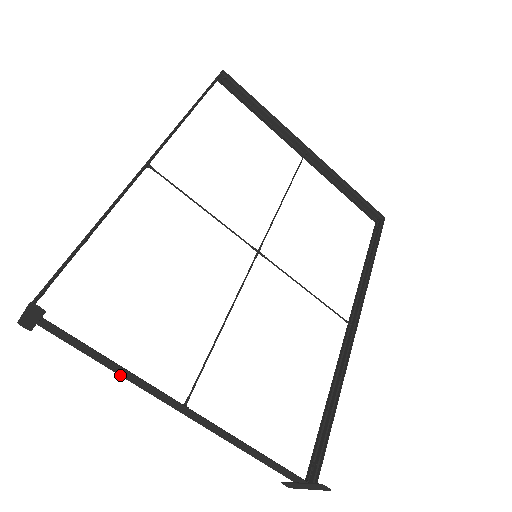
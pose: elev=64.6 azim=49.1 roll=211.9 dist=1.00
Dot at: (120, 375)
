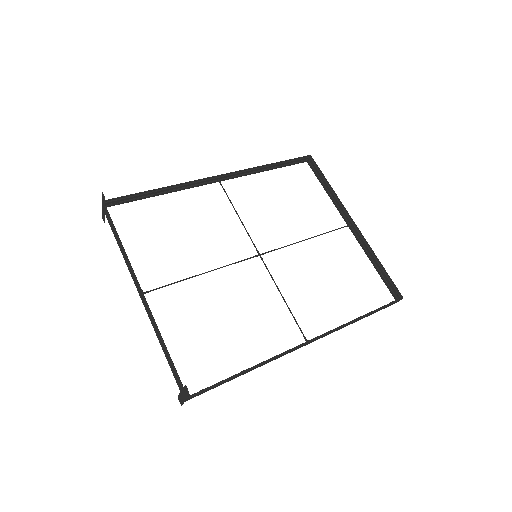
Dot at: (124, 259)
